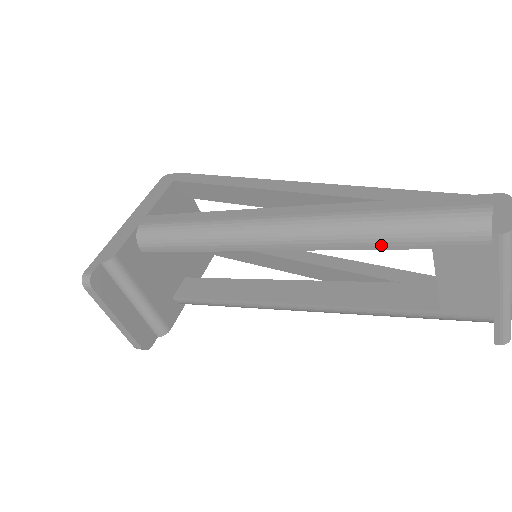
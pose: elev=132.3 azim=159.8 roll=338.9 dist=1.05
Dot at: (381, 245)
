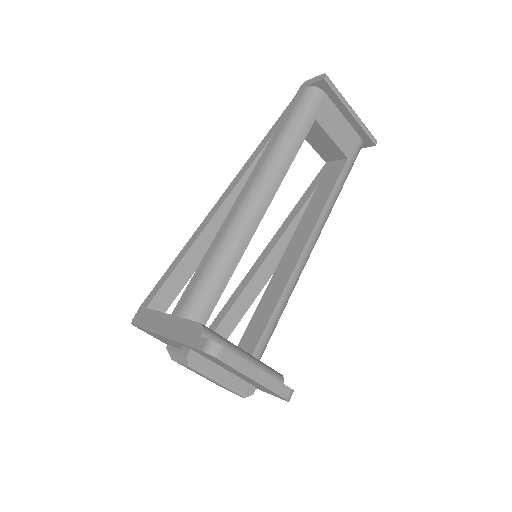
Dot at: (300, 140)
